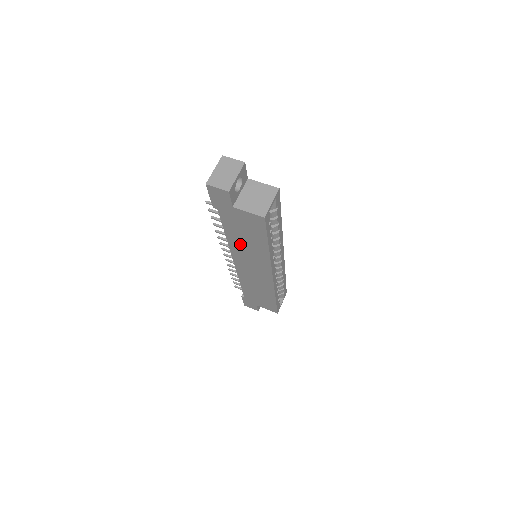
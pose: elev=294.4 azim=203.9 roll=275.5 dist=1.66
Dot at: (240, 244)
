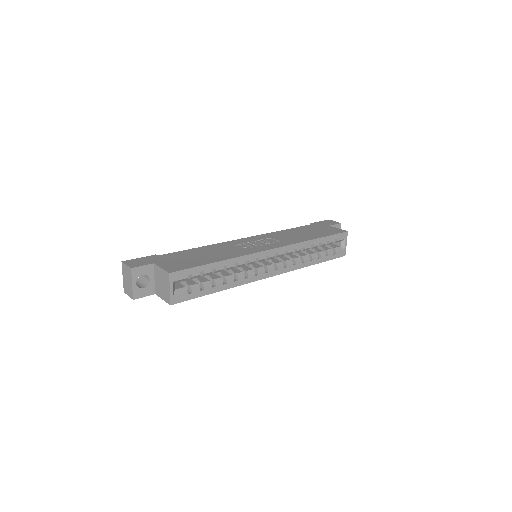
Dot at: occluded
